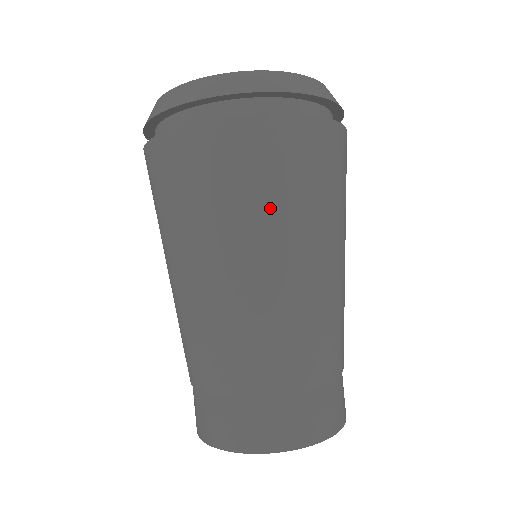
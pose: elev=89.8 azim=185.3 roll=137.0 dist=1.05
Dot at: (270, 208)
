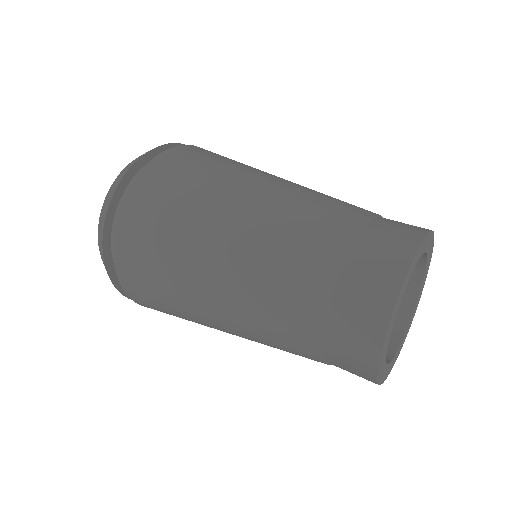
Dot at: (203, 189)
